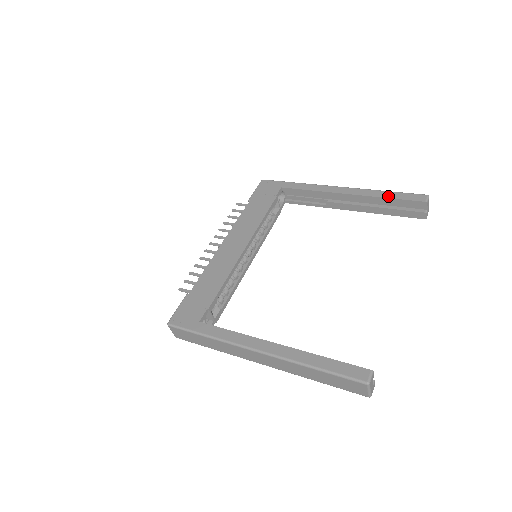
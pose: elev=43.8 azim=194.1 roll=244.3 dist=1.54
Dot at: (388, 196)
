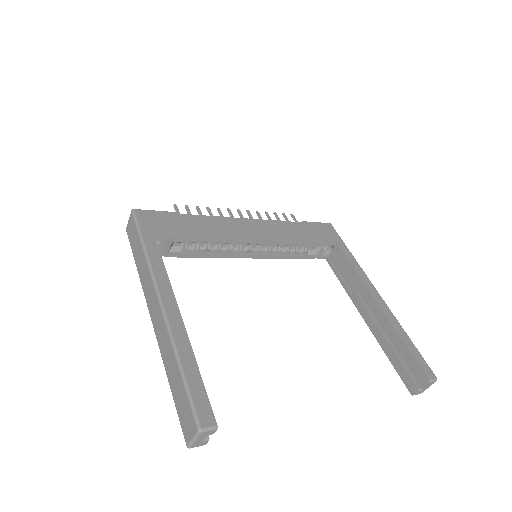
Dot at: (405, 341)
